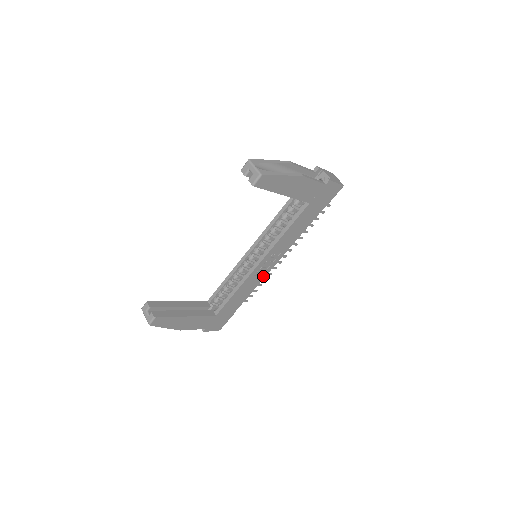
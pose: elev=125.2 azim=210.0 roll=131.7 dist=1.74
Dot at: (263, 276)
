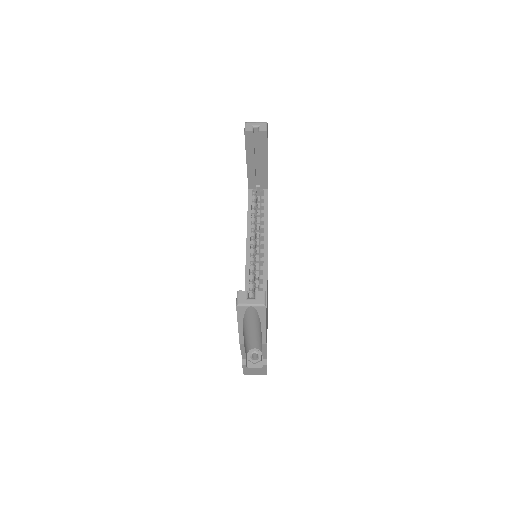
Dot at: occluded
